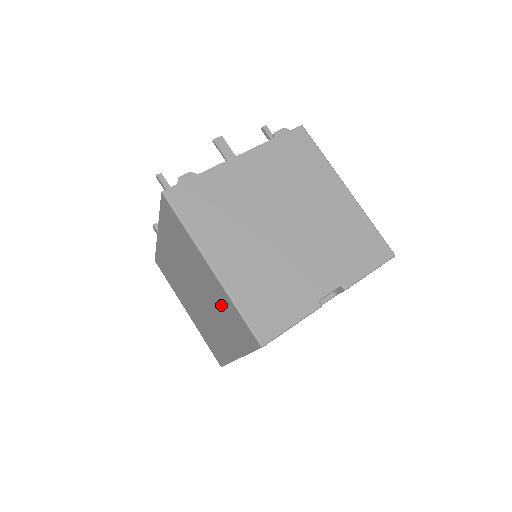
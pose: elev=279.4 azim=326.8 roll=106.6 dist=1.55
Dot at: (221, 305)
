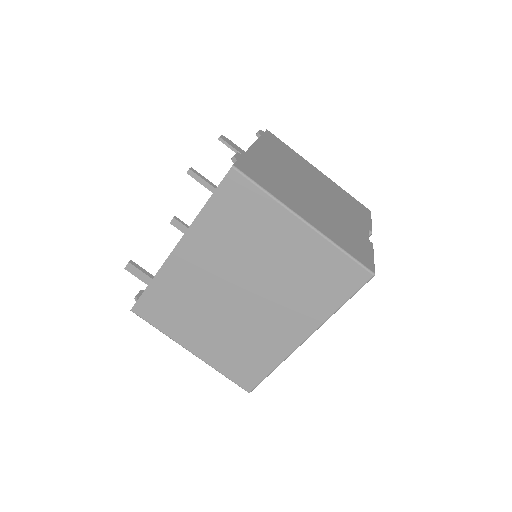
Dot at: (306, 269)
